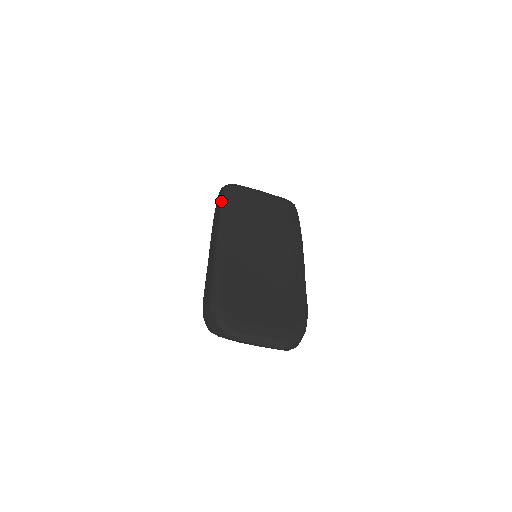
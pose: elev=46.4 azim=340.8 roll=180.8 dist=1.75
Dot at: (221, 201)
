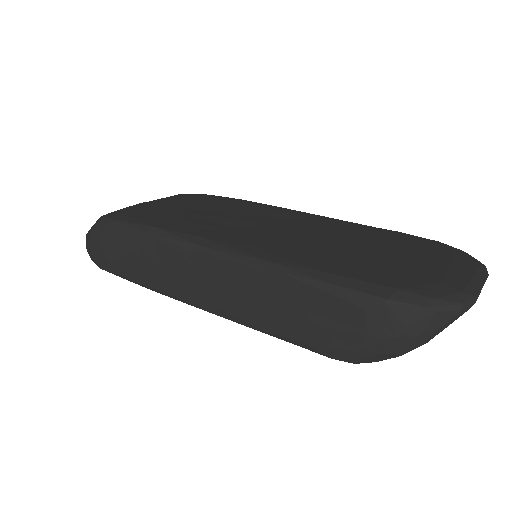
Dot at: (133, 229)
